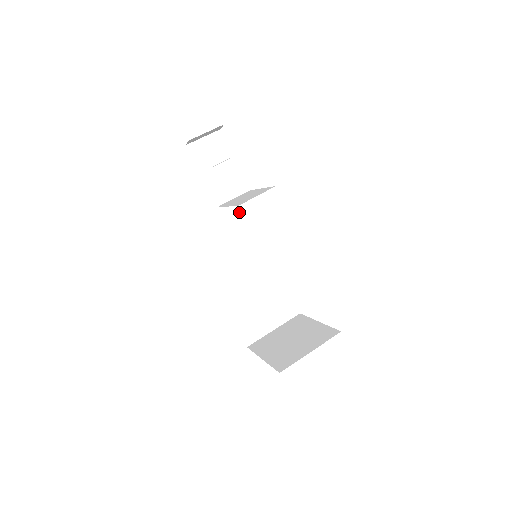
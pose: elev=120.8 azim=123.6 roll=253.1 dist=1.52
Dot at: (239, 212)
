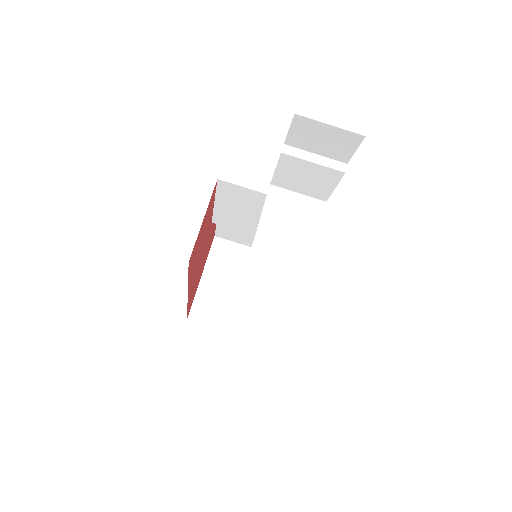
Dot at: occluded
